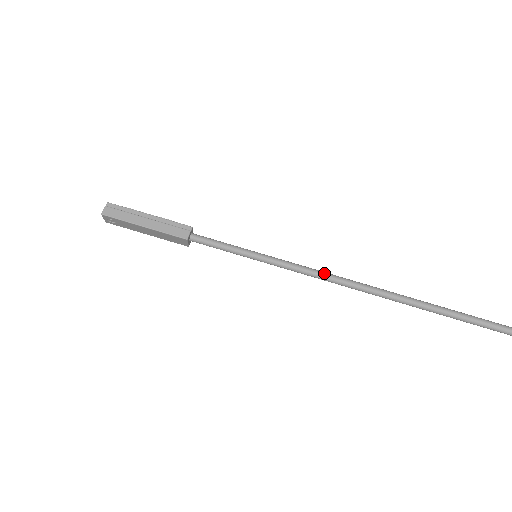
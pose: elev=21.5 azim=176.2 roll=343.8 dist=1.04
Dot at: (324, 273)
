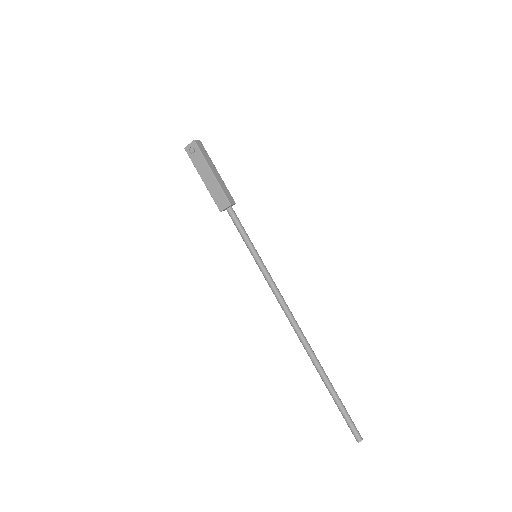
Dot at: occluded
